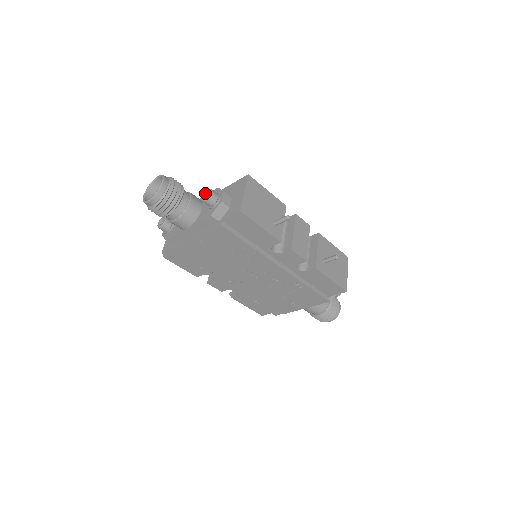
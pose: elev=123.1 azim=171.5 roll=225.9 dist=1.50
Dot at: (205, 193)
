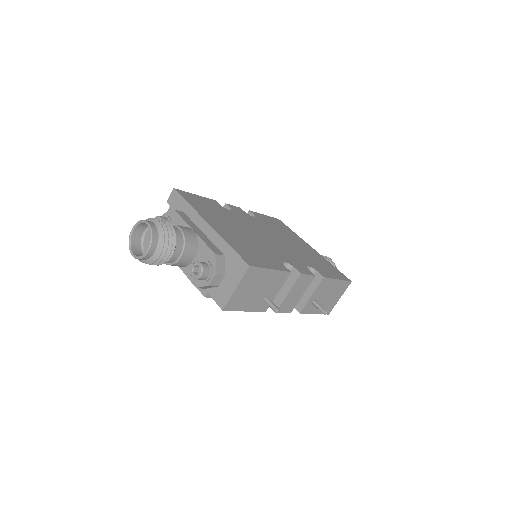
Dot at: (196, 265)
